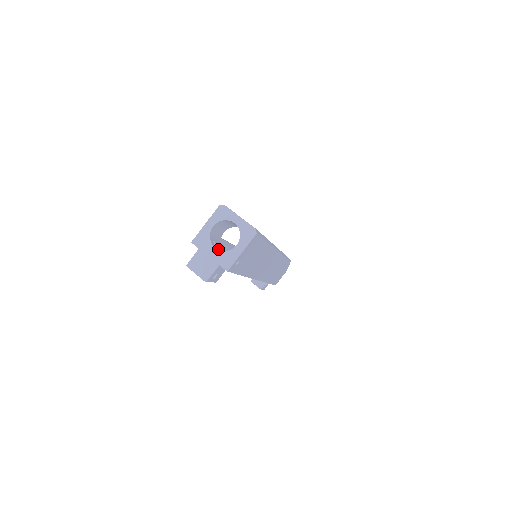
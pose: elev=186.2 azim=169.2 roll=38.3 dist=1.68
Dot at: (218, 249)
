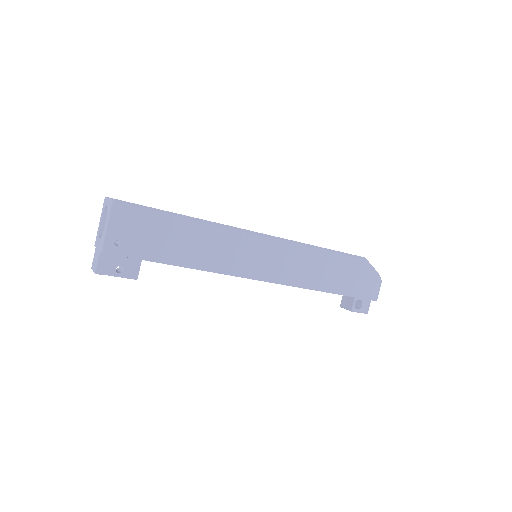
Dot at: occluded
